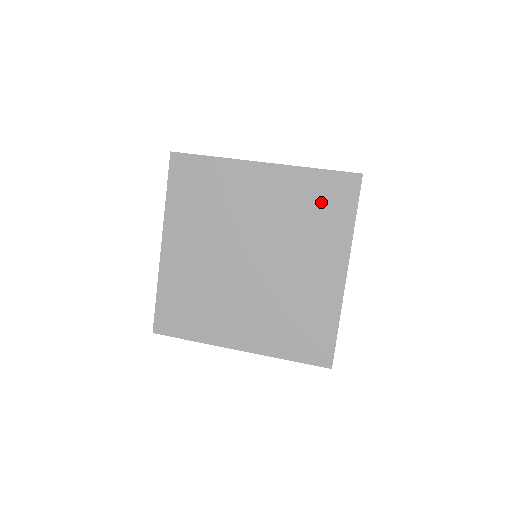
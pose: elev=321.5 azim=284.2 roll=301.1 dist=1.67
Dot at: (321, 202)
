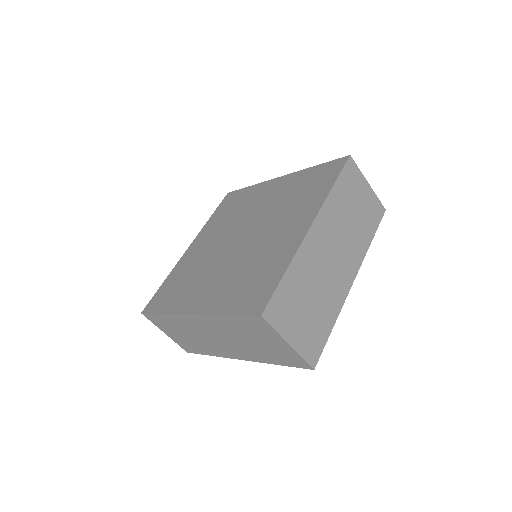
Dot at: (311, 183)
